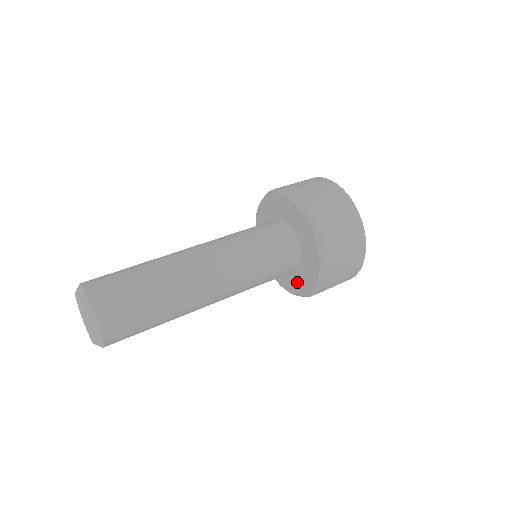
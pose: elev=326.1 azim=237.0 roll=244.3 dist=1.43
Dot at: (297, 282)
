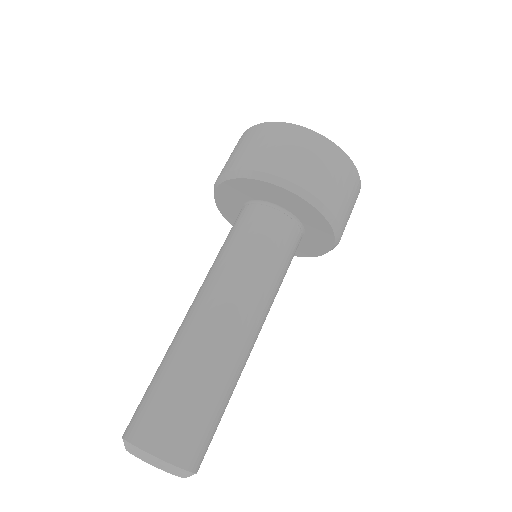
Dot at: (303, 248)
